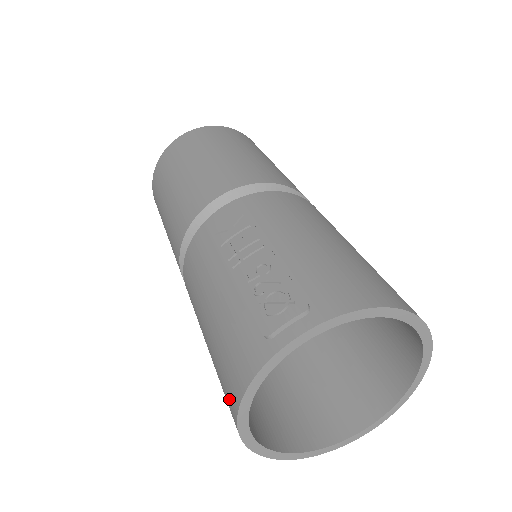
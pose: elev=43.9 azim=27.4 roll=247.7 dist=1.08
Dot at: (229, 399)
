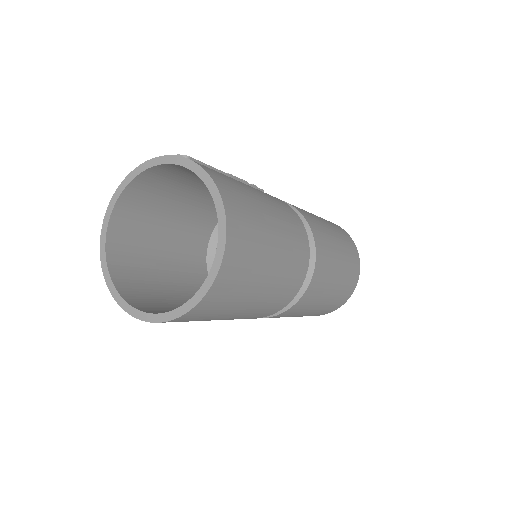
Dot at: occluded
